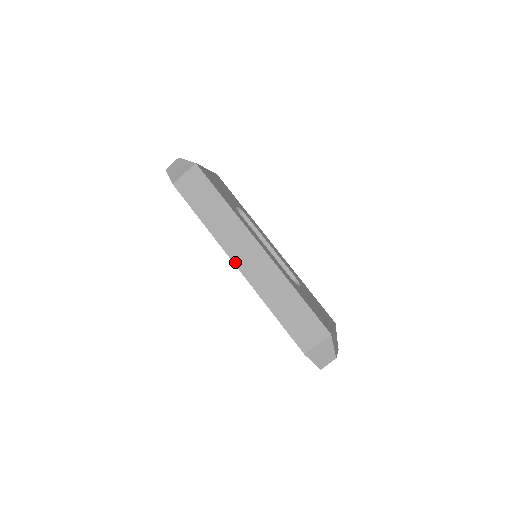
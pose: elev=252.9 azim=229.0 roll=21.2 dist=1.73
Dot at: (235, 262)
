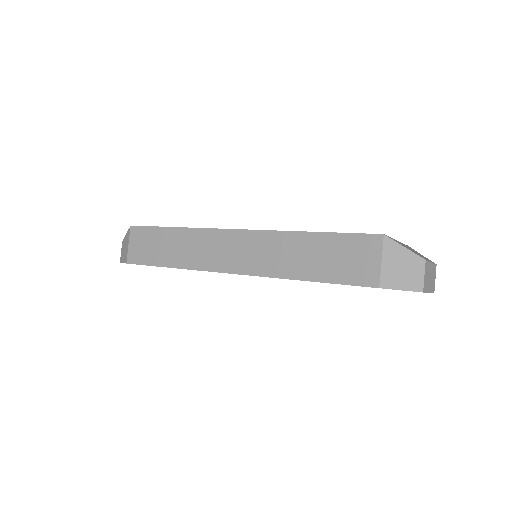
Dot at: (226, 271)
